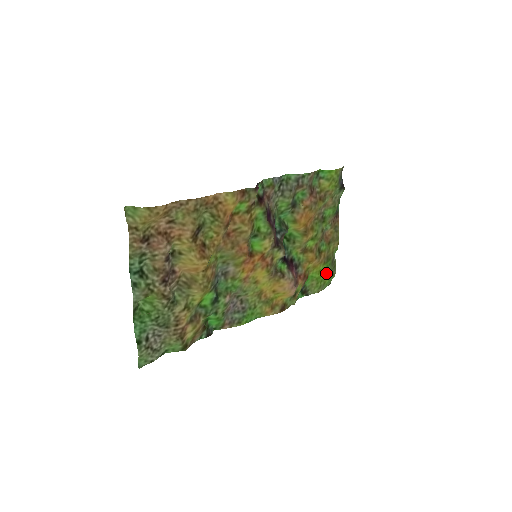
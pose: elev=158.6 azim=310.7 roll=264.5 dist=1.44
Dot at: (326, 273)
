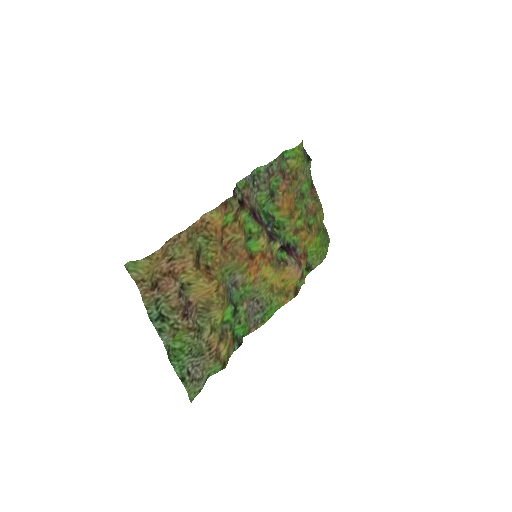
Dot at: (322, 243)
